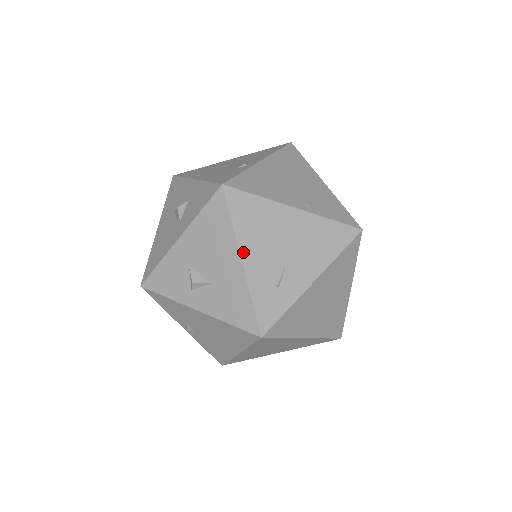
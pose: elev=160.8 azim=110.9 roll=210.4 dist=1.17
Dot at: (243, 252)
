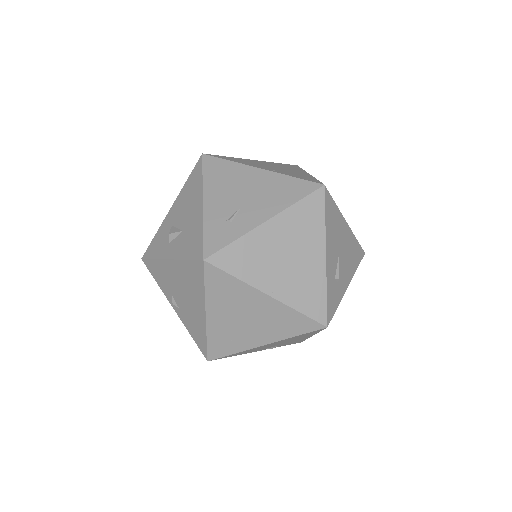
Dot at: (206, 196)
